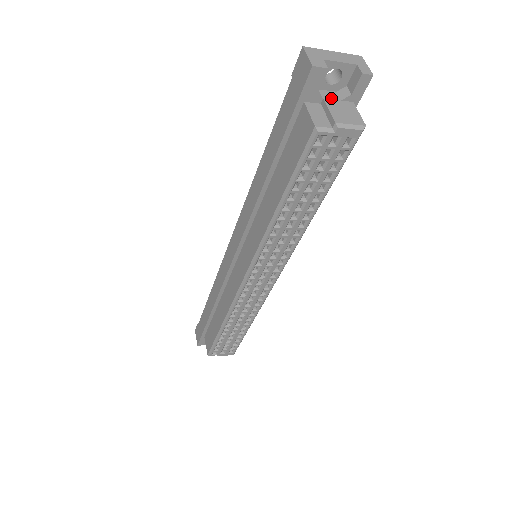
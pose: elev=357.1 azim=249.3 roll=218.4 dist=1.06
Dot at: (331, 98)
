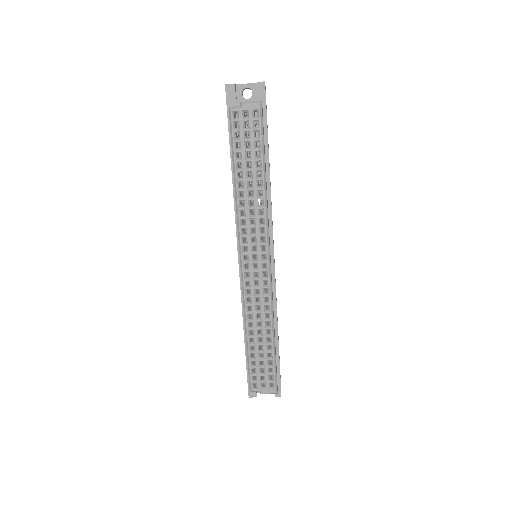
Dot at: occluded
